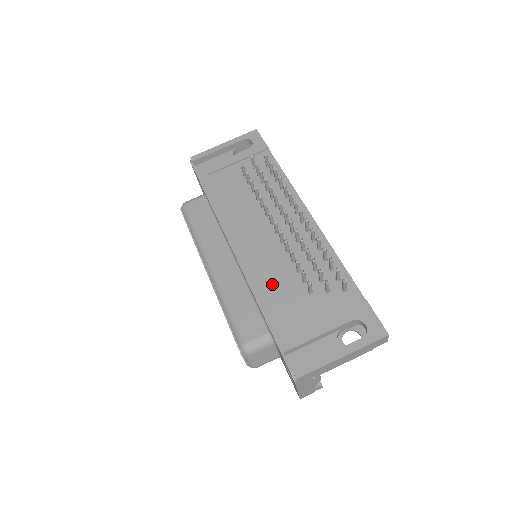
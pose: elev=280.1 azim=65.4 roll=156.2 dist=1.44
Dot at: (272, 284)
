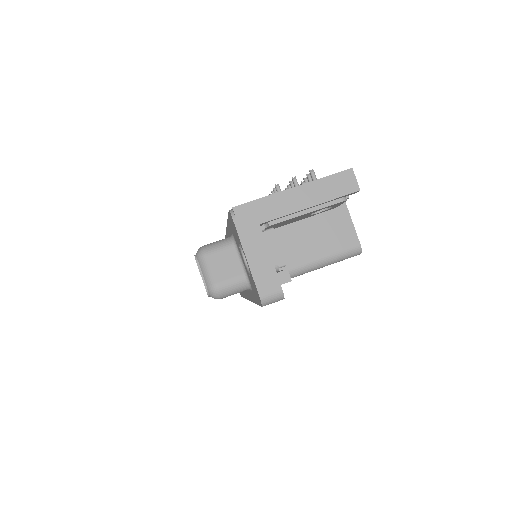
Dot at: occluded
